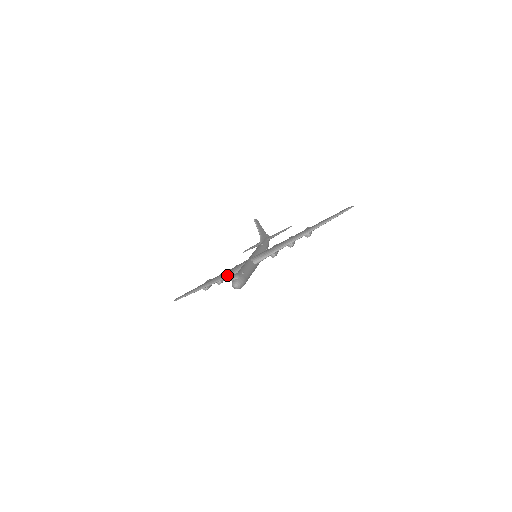
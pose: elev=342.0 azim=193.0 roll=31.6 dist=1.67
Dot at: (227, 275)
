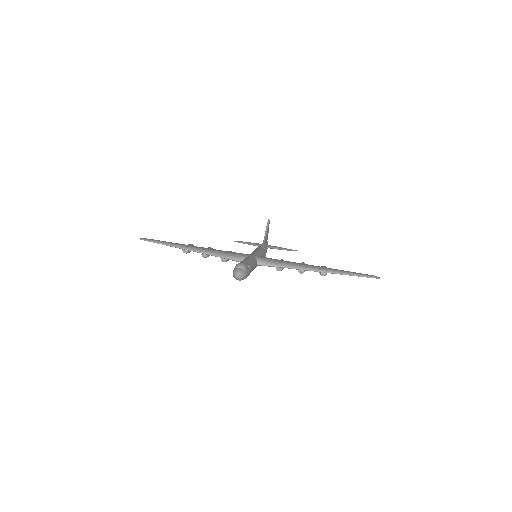
Dot at: (220, 254)
